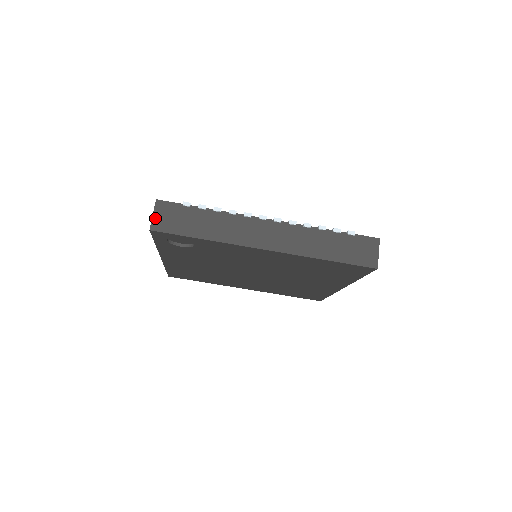
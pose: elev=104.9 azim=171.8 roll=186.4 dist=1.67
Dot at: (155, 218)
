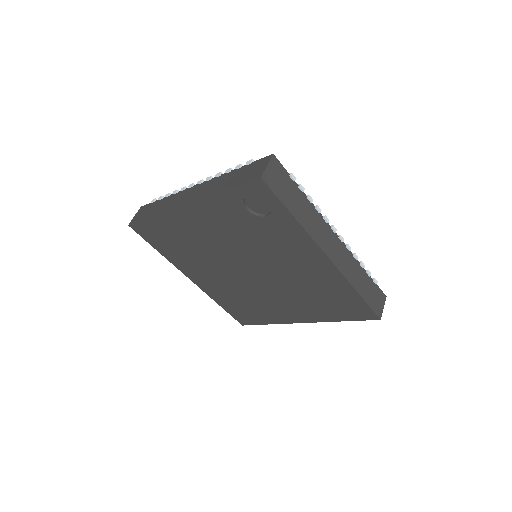
Dot at: (268, 170)
